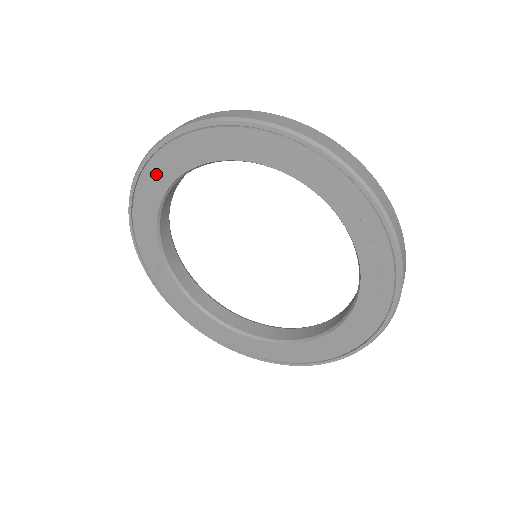
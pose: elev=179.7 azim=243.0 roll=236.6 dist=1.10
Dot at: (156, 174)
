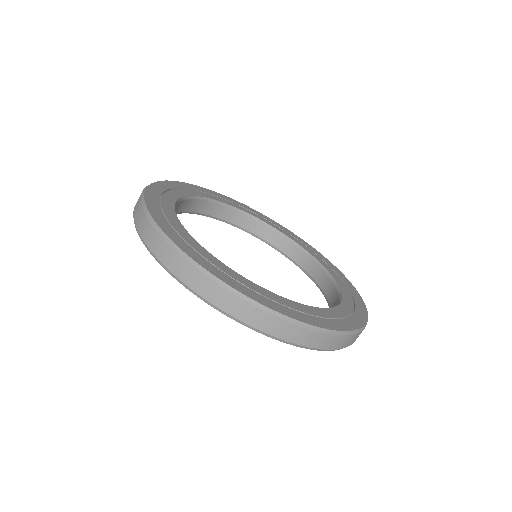
Dot at: occluded
